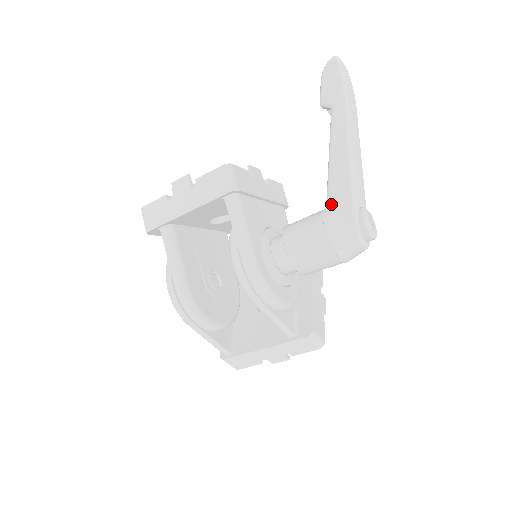
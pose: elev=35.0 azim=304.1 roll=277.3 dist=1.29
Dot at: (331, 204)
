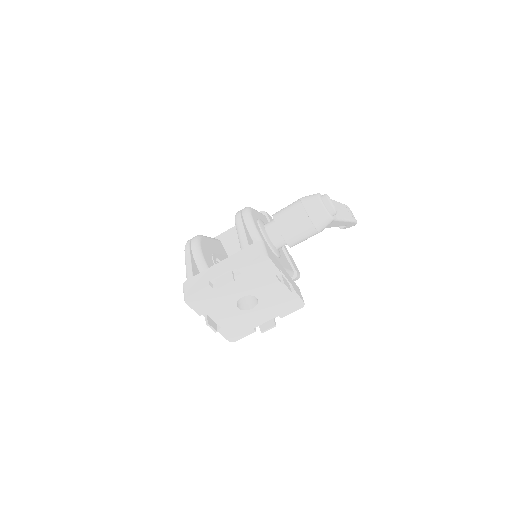
Dot at: occluded
